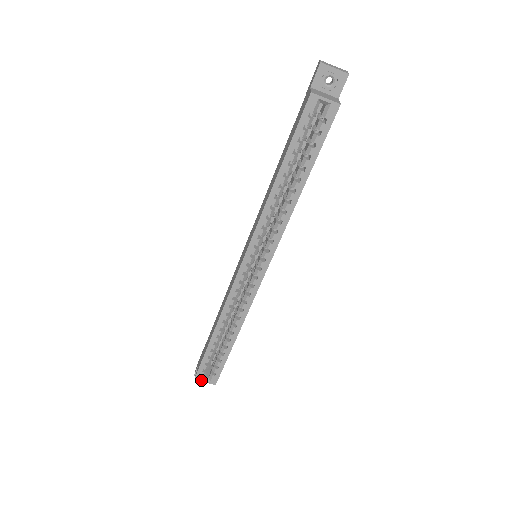
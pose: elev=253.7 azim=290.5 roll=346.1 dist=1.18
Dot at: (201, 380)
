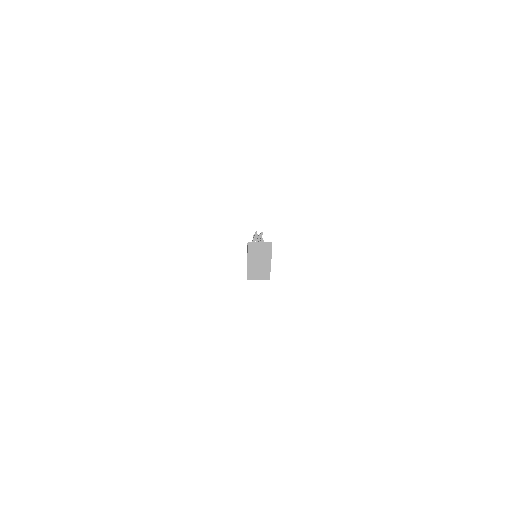
Dot at: occluded
